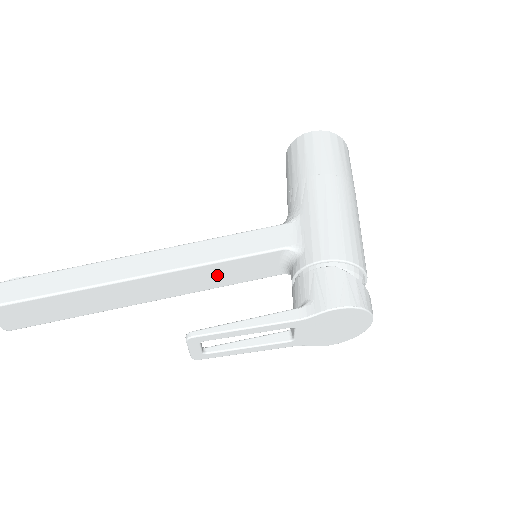
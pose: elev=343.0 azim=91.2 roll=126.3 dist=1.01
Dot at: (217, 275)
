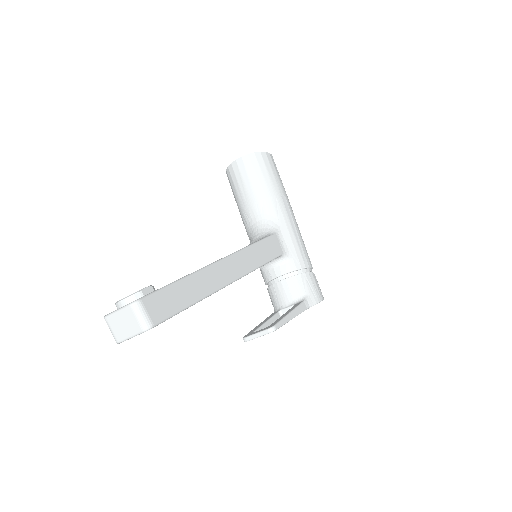
Dot at: occluded
